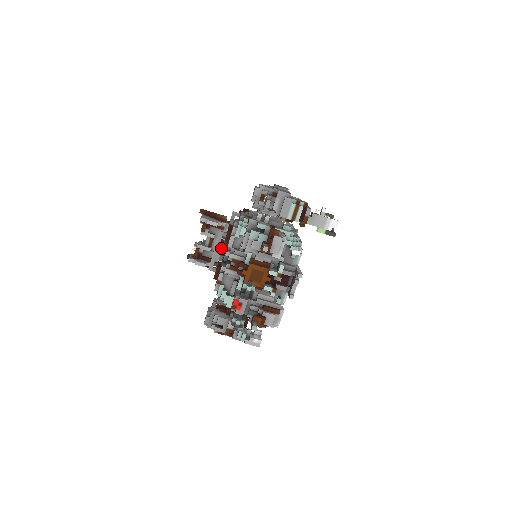
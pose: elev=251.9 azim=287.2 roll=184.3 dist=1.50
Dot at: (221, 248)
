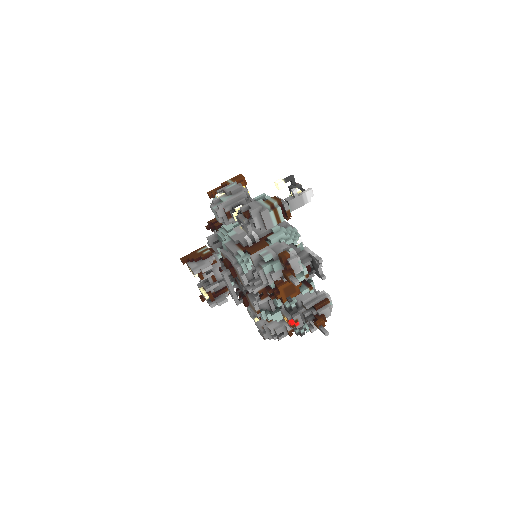
Dot at: occluded
